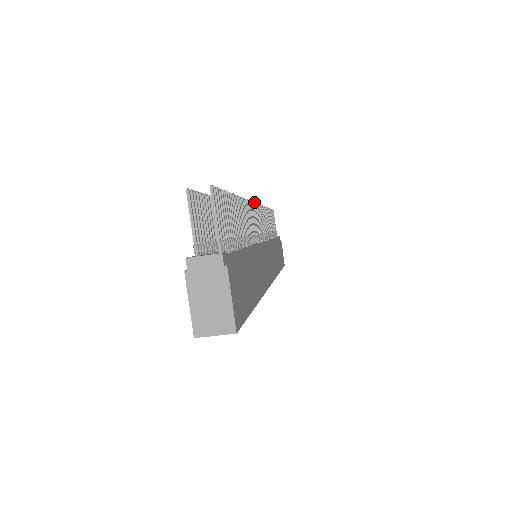
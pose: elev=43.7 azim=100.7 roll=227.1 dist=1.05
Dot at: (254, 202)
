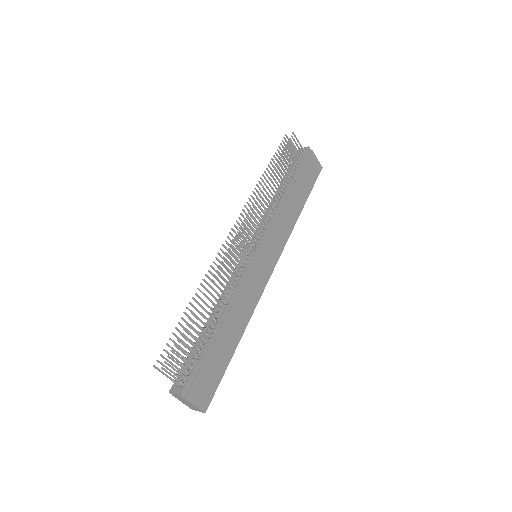
Dot at: (235, 236)
